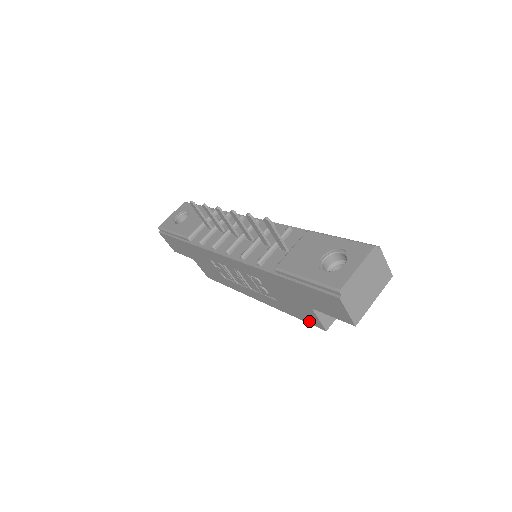
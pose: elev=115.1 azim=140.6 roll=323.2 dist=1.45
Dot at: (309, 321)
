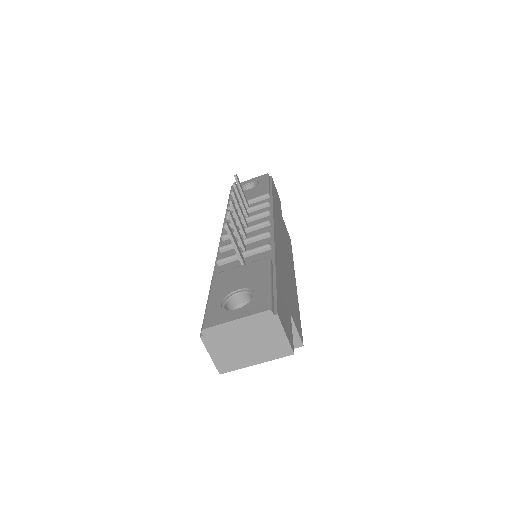
Dot at: occluded
